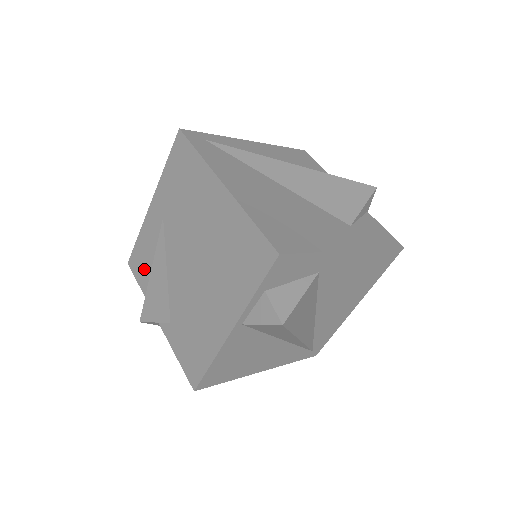
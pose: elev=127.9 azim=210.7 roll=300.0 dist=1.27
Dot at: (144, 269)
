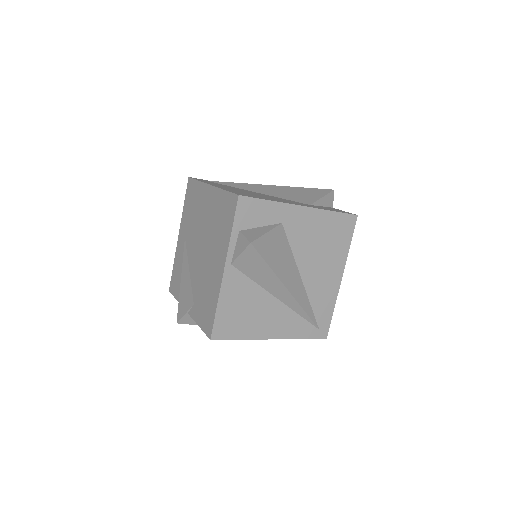
Dot at: (178, 284)
